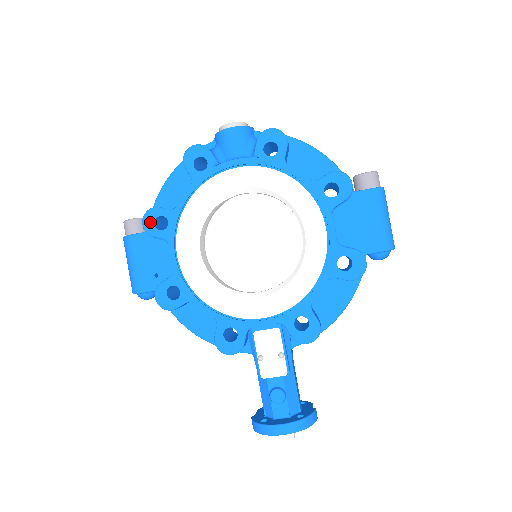
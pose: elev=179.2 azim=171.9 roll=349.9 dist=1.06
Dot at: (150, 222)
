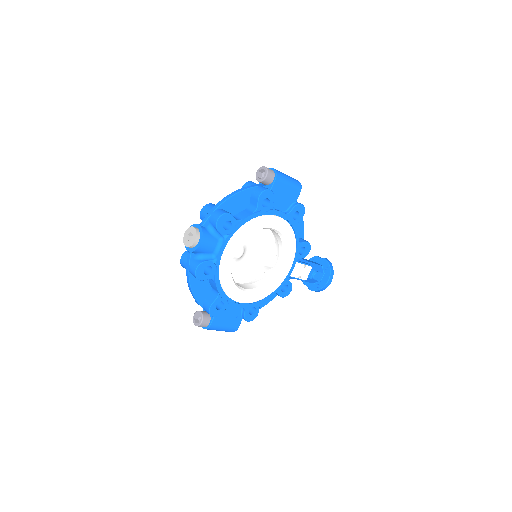
Dot at: (215, 312)
